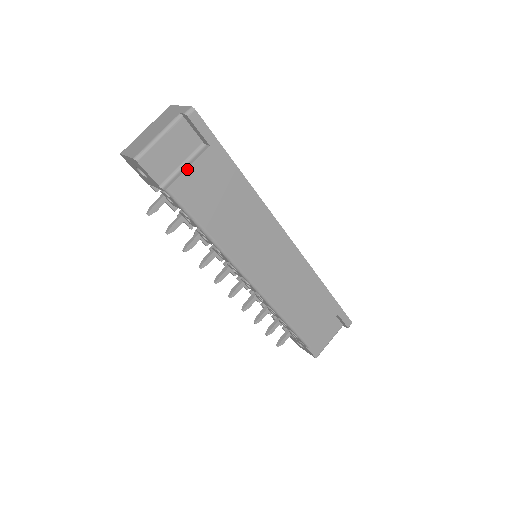
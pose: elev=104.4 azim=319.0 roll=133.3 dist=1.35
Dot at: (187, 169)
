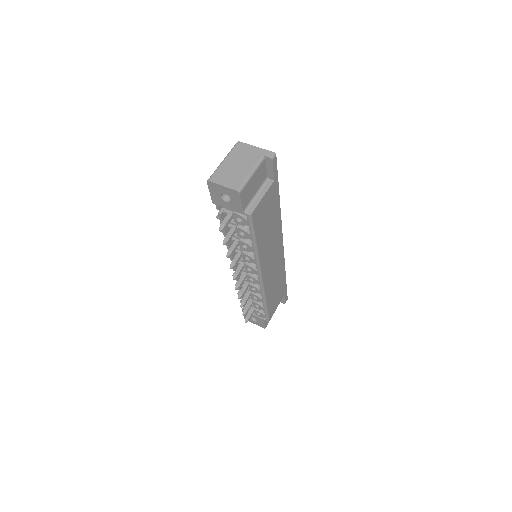
Dot at: (262, 199)
